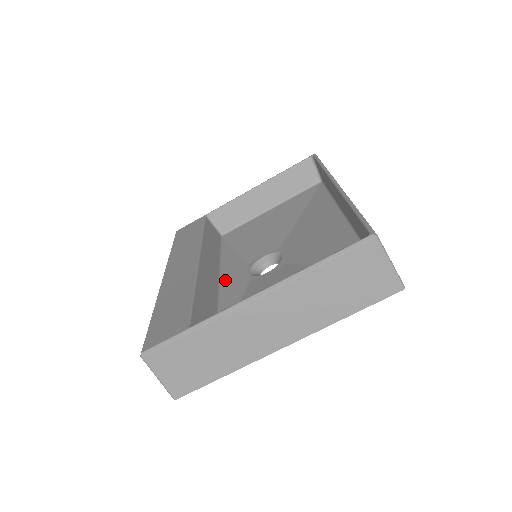
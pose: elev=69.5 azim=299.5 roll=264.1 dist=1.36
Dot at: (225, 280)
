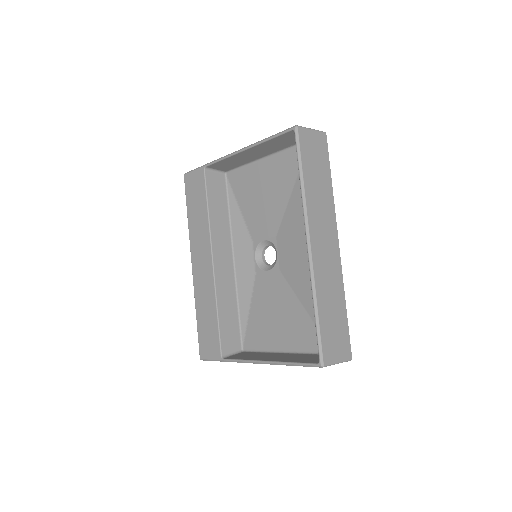
Dot at: (238, 262)
